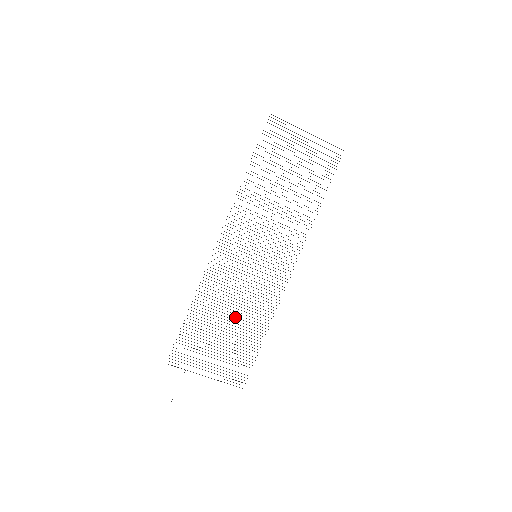
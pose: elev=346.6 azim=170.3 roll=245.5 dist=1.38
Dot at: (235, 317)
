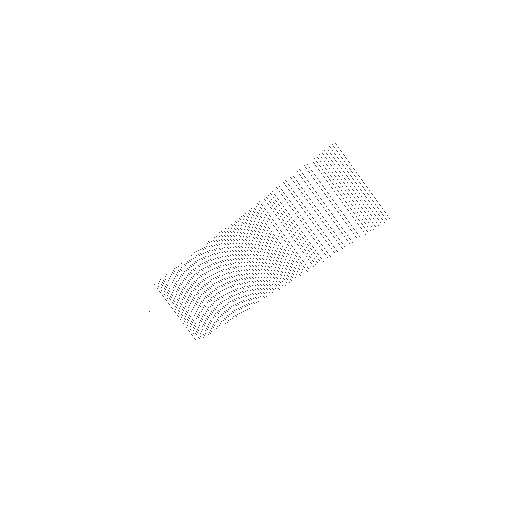
Dot at: (216, 289)
